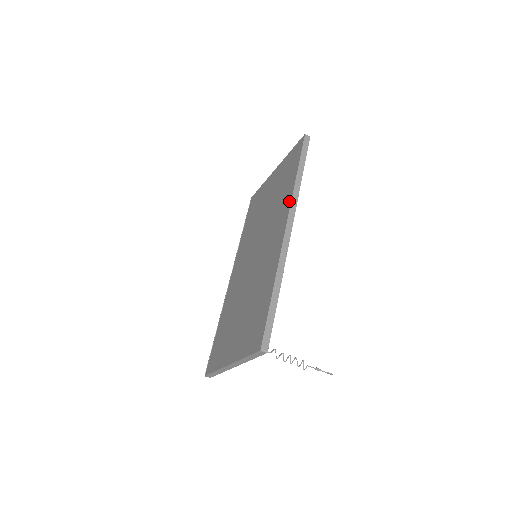
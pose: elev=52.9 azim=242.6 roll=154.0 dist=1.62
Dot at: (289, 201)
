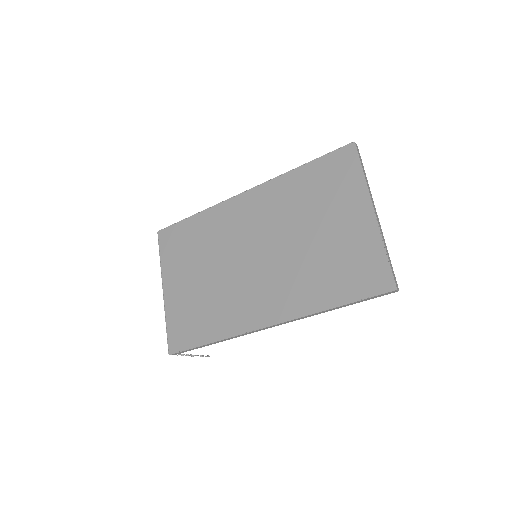
Dot at: (299, 312)
